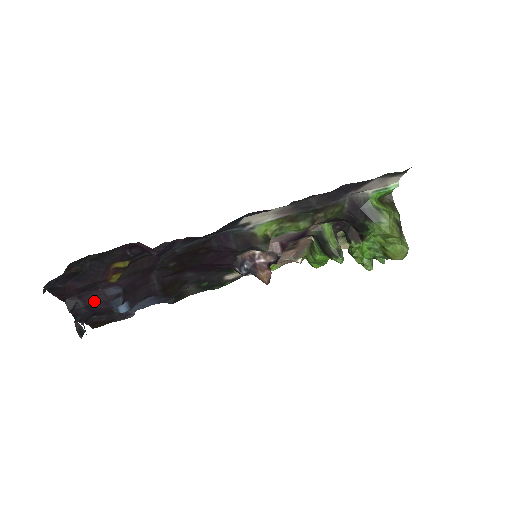
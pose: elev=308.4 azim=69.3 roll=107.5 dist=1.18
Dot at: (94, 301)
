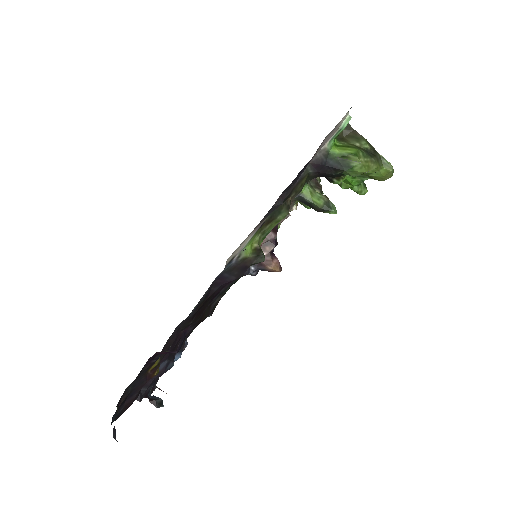
Dot at: (152, 379)
